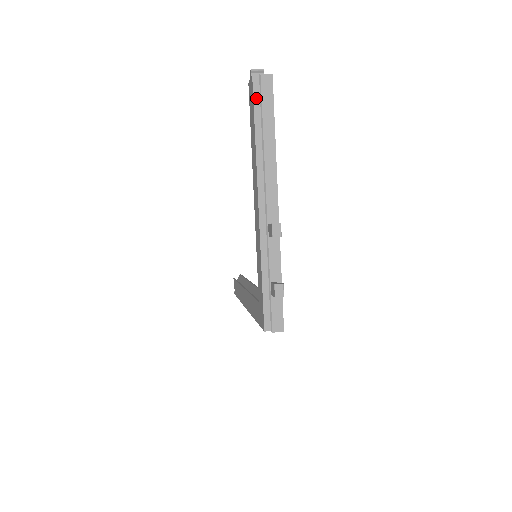
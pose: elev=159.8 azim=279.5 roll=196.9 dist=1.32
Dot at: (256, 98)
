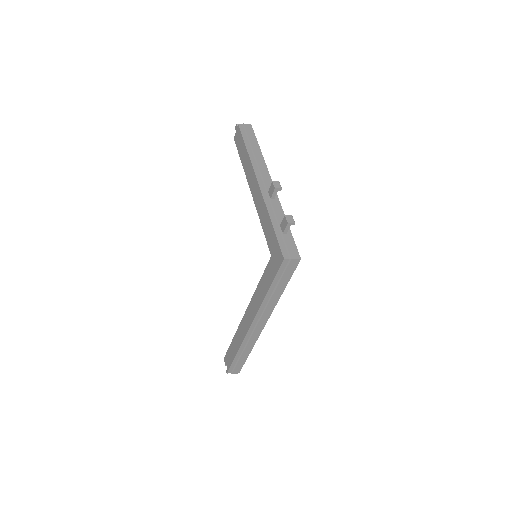
Dot at: (243, 133)
